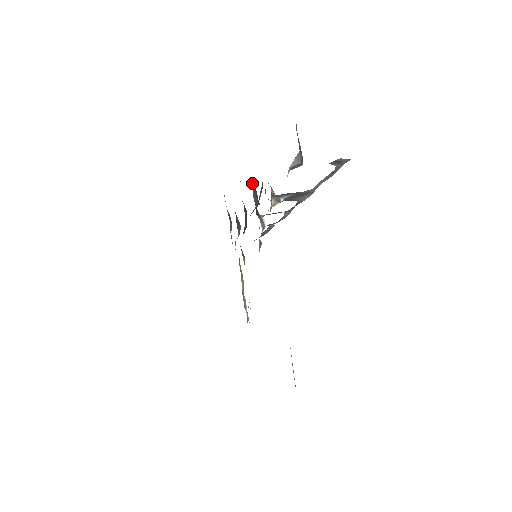
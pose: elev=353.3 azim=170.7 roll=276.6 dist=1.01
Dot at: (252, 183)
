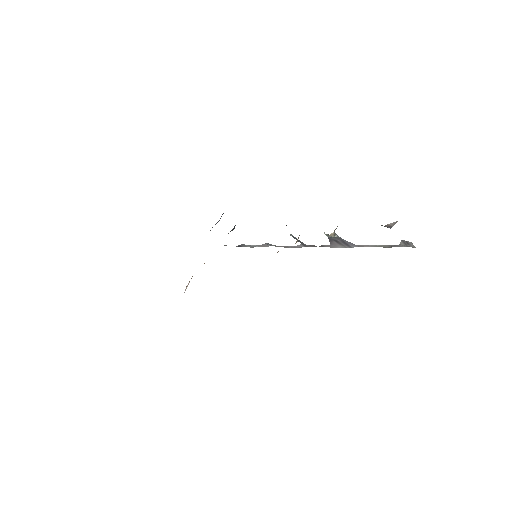
Dot at: occluded
